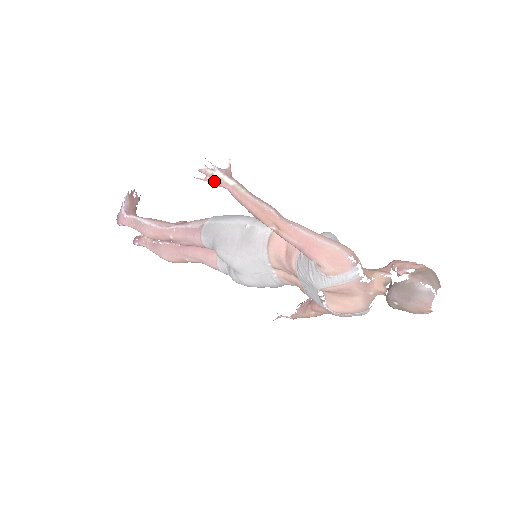
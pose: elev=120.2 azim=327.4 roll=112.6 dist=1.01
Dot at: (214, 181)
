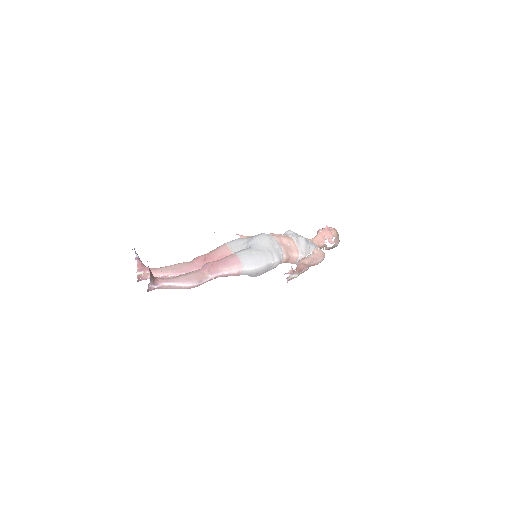
Dot at: occluded
